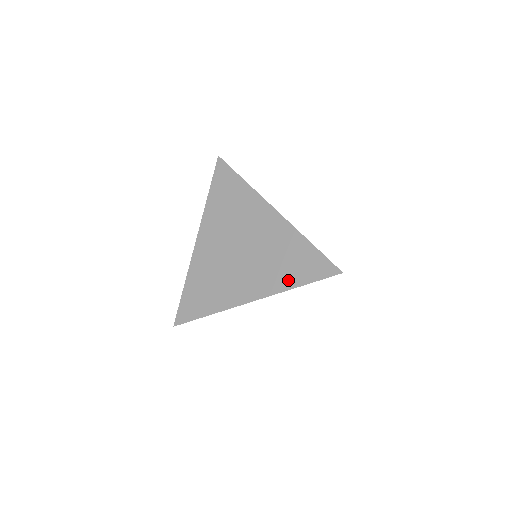
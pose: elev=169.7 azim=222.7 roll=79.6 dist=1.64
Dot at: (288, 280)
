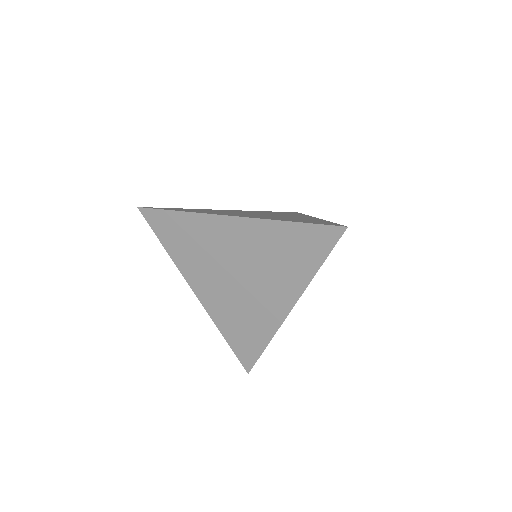
Dot at: (304, 270)
